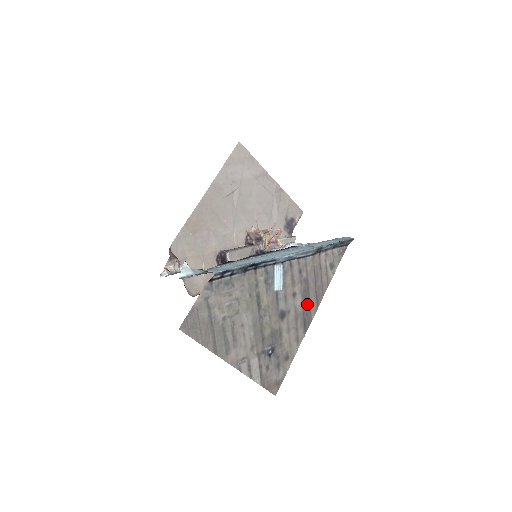
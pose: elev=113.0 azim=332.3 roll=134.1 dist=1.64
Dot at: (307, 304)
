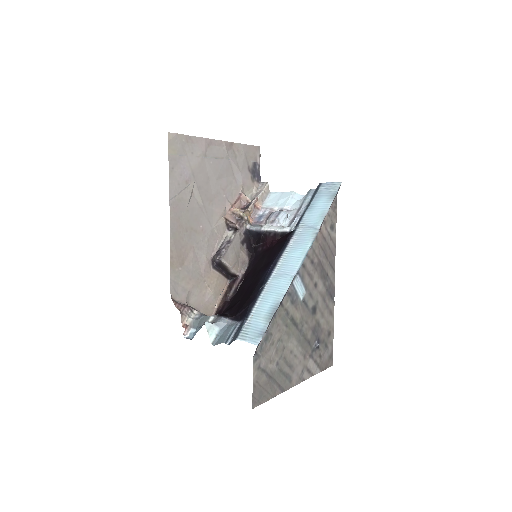
Dot at: (327, 280)
